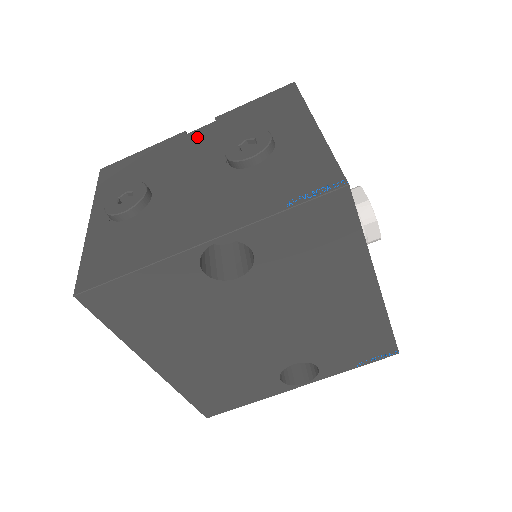
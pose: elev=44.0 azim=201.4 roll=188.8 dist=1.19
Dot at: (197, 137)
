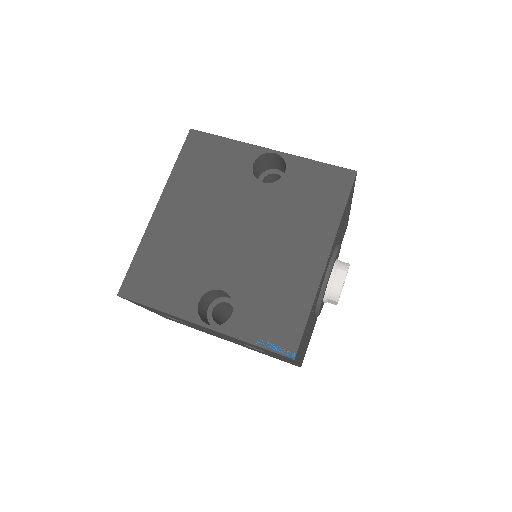
Dot at: occluded
